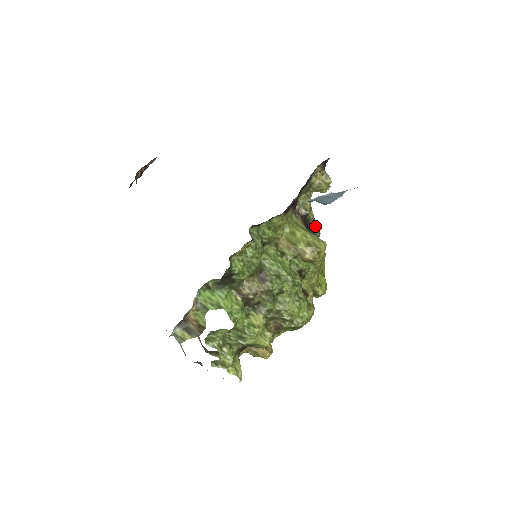
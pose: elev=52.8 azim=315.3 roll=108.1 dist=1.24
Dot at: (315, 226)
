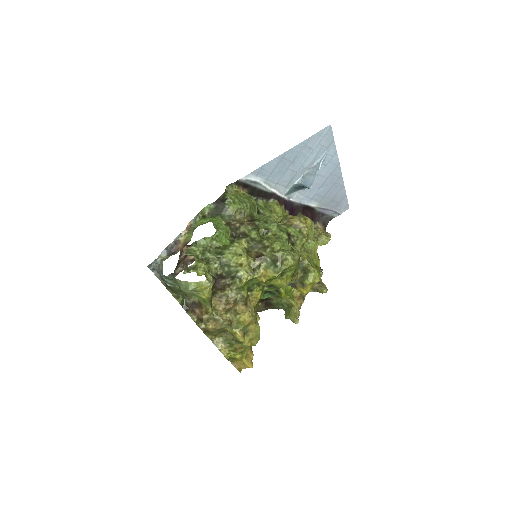
Dot at: occluded
